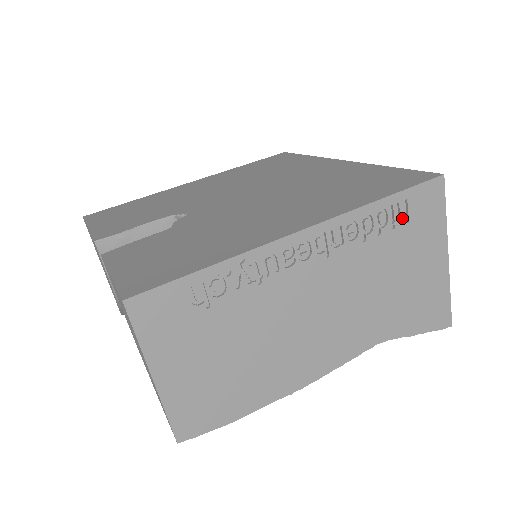
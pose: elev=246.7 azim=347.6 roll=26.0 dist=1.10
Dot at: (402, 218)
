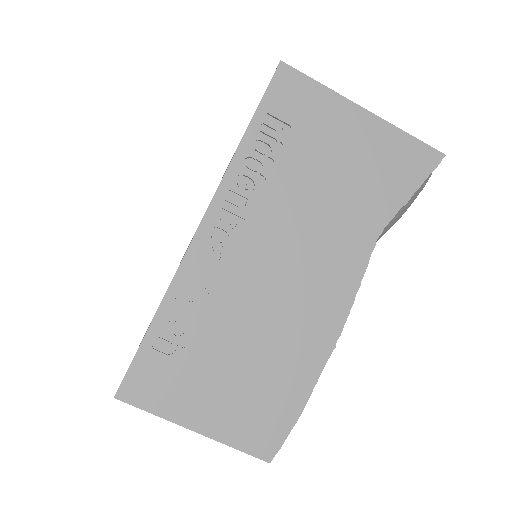
Dot at: (282, 129)
